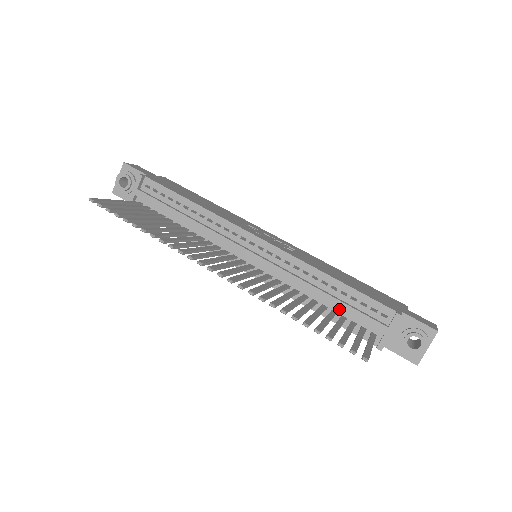
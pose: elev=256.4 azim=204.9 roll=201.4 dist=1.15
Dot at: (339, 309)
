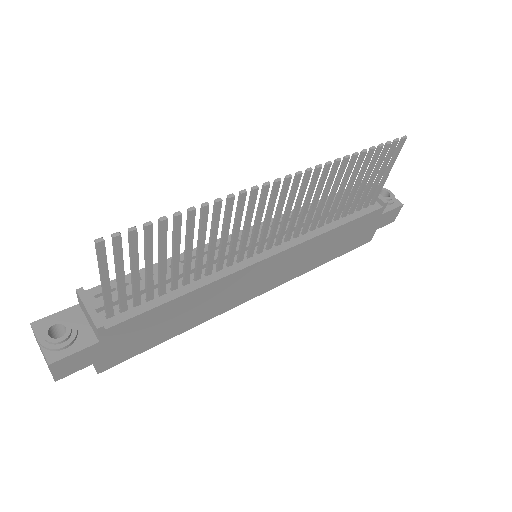
Dot at: occluded
